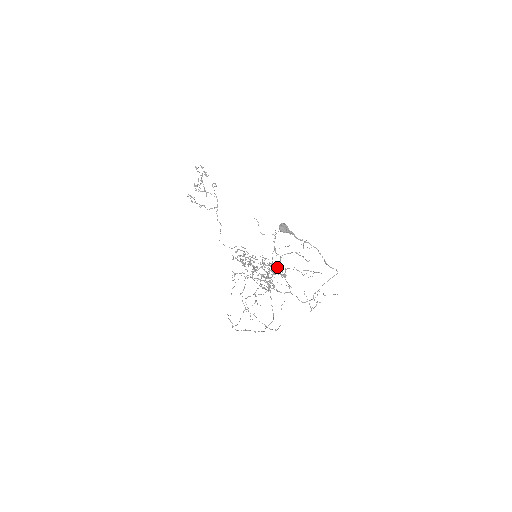
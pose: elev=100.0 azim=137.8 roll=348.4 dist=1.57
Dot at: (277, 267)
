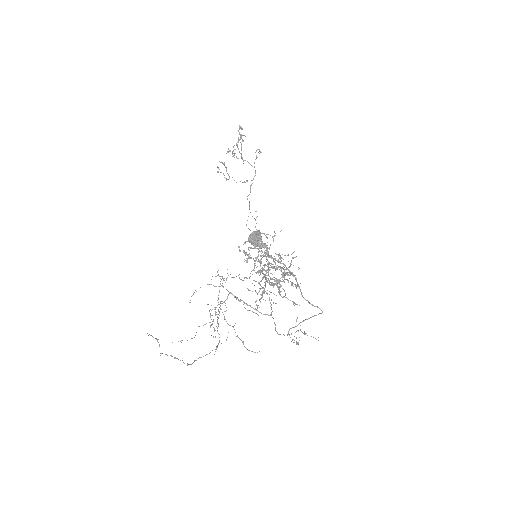
Dot at: occluded
